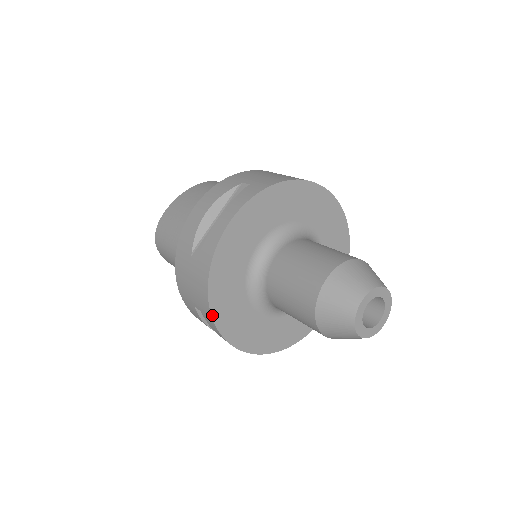
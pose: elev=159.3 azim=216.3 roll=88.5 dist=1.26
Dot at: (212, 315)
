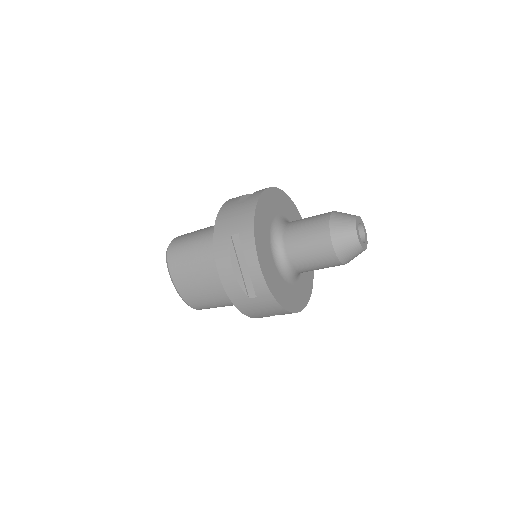
Dot at: (254, 225)
